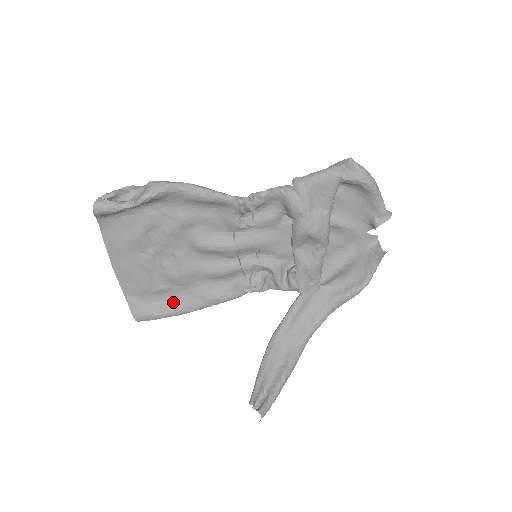
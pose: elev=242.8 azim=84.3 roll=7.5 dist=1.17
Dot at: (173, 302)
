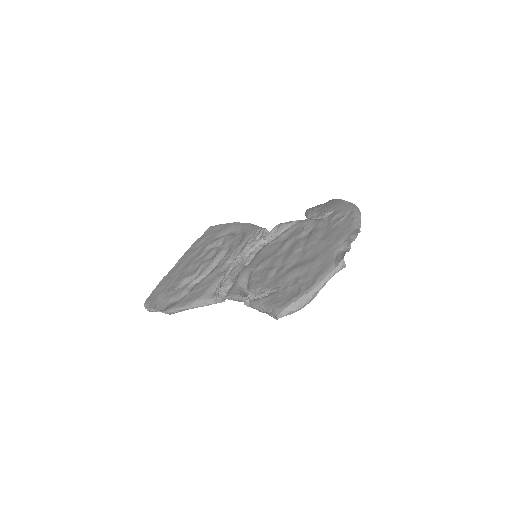
Dot at: (224, 232)
